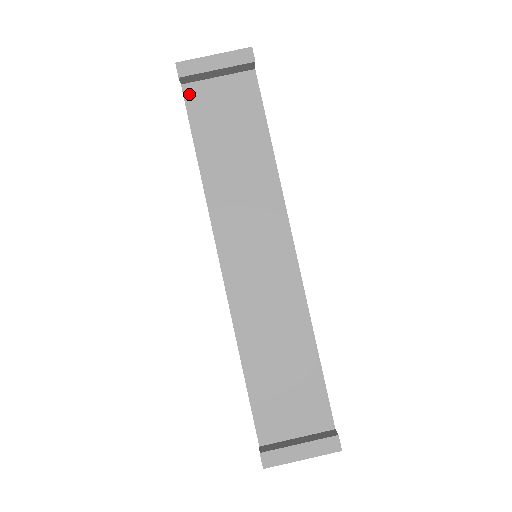
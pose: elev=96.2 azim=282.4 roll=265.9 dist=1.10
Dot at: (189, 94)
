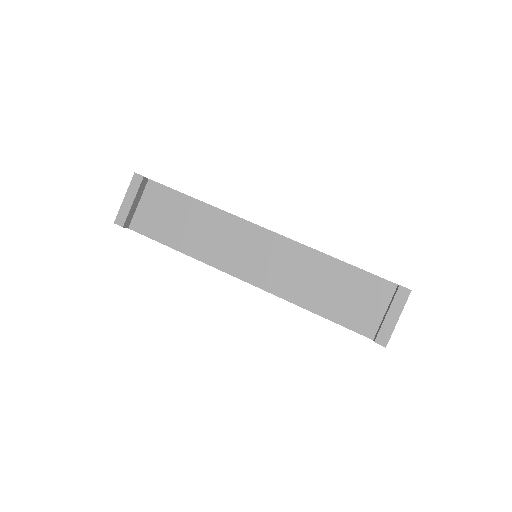
Dot at: (136, 228)
